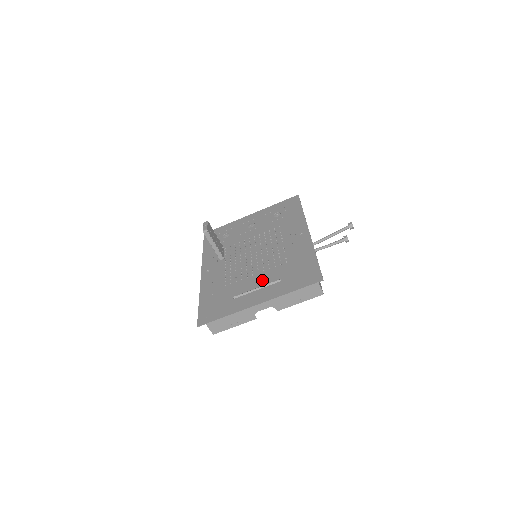
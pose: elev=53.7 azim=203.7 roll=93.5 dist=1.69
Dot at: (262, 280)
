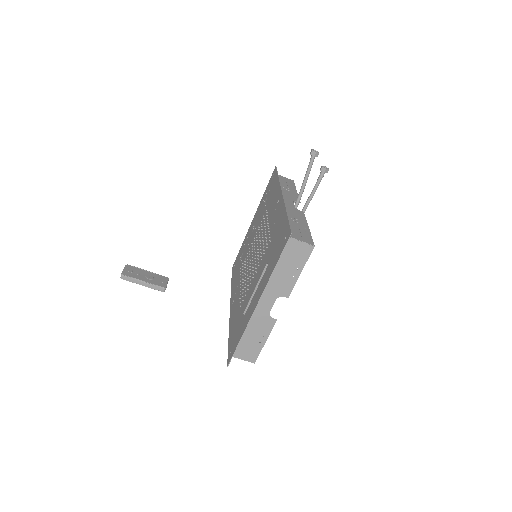
Dot at: (258, 277)
